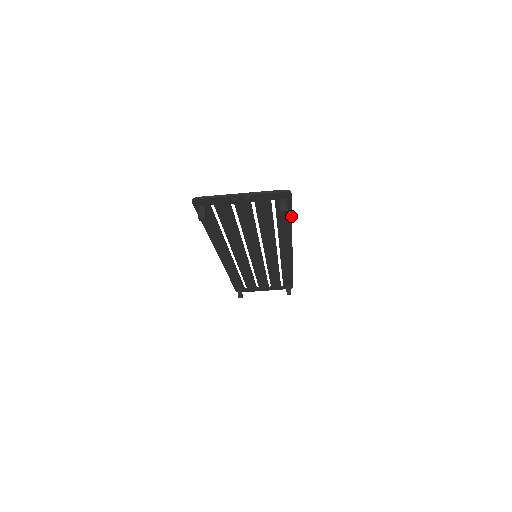
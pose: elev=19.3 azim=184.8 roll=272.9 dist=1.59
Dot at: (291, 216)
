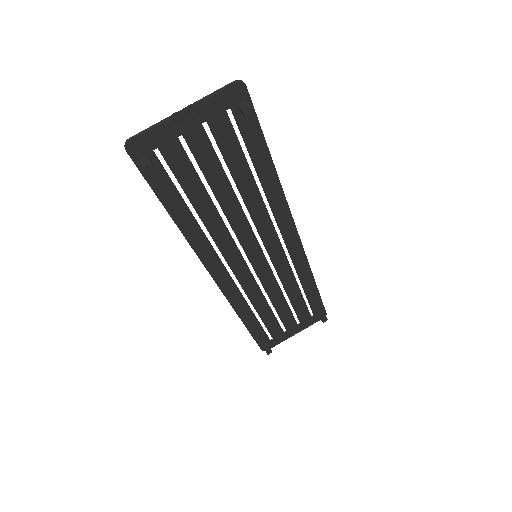
Dot at: (265, 141)
